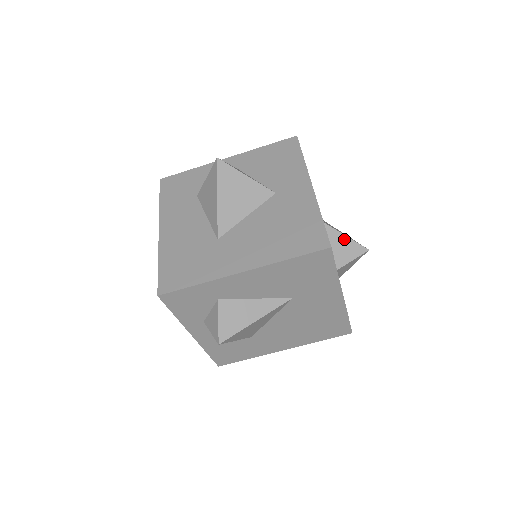
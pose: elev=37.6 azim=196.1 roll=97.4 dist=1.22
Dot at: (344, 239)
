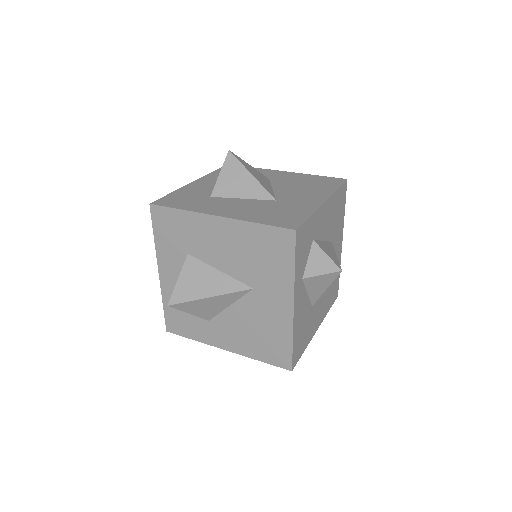
Dot at: occluded
